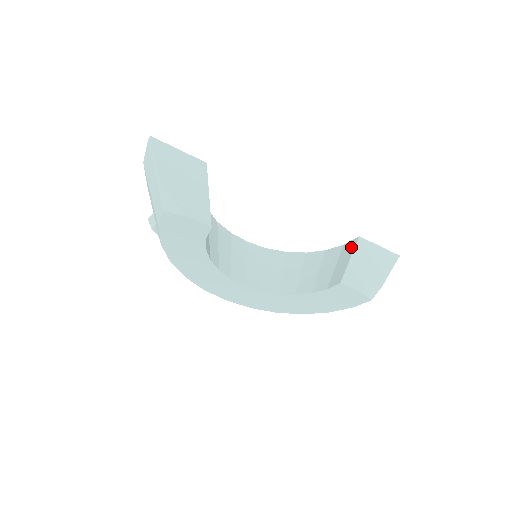
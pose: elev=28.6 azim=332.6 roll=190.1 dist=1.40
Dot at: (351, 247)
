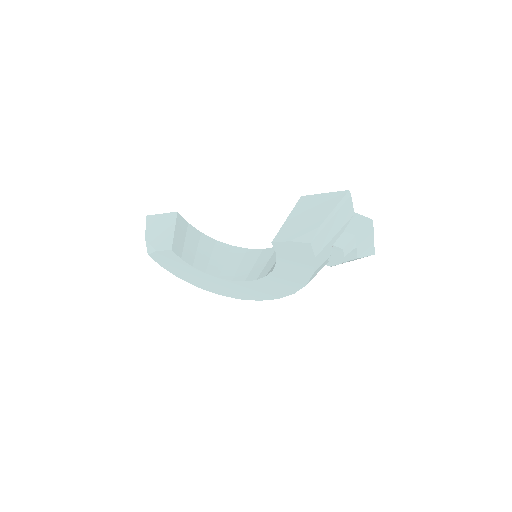
Dot at: occluded
